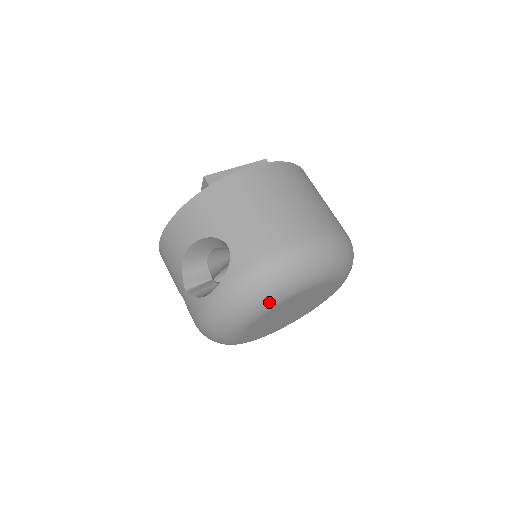
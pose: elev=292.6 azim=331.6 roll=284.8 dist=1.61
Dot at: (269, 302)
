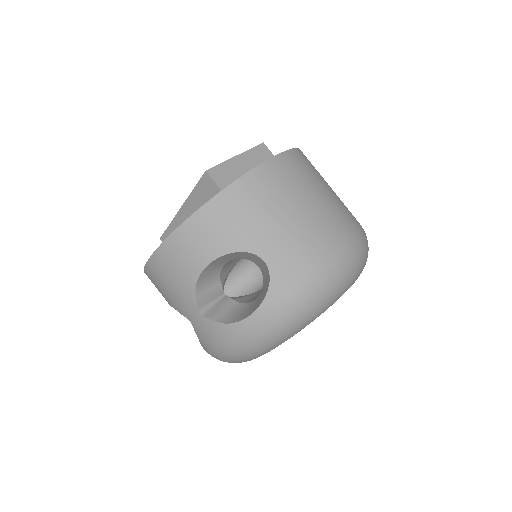
Dot at: (312, 319)
